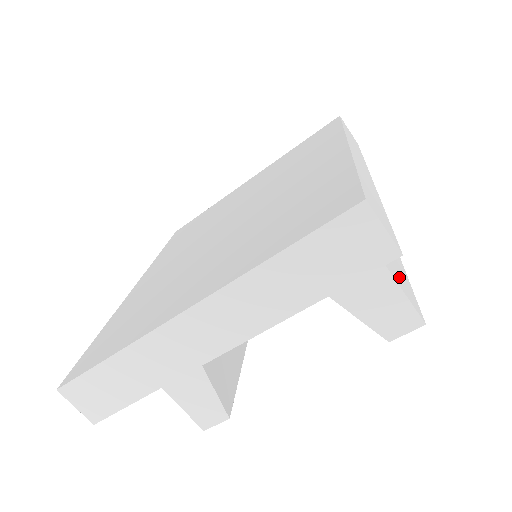
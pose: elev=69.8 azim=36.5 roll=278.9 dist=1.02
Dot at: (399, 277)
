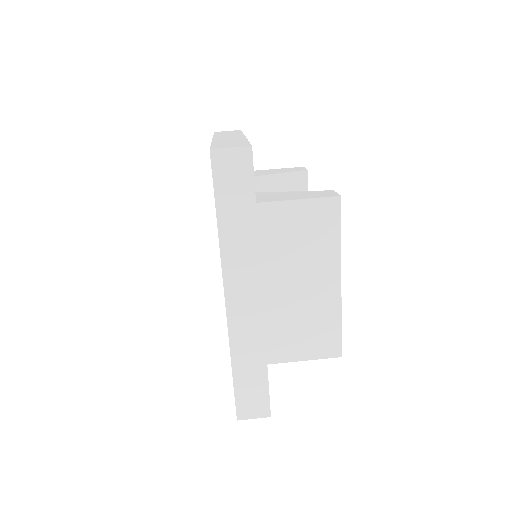
Dot at: occluded
